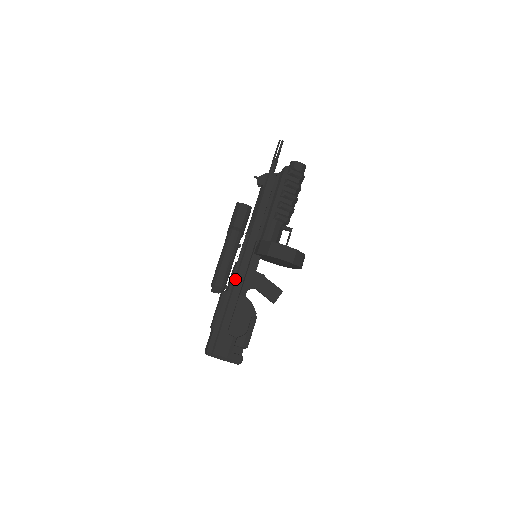
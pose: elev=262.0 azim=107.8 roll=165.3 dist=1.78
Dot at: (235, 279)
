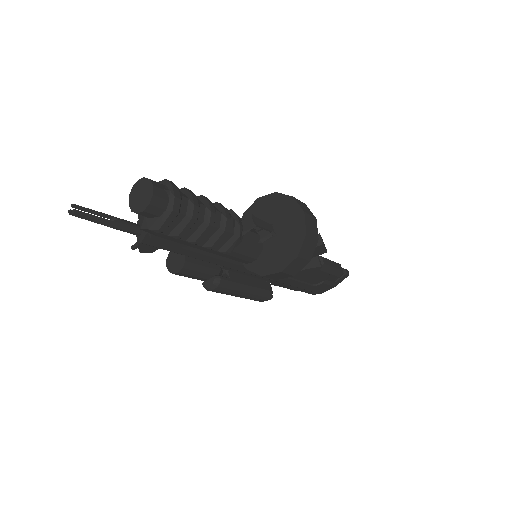
Dot at: (268, 280)
